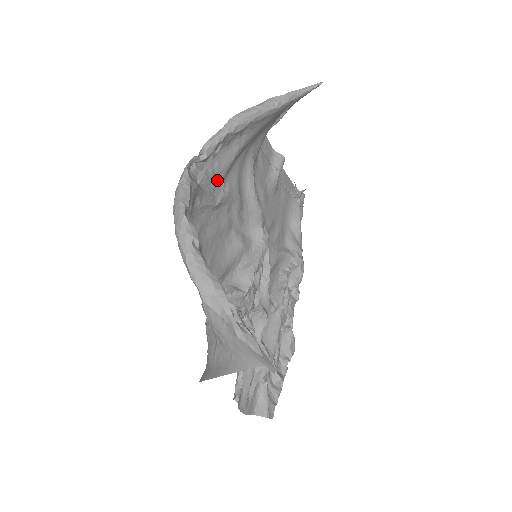
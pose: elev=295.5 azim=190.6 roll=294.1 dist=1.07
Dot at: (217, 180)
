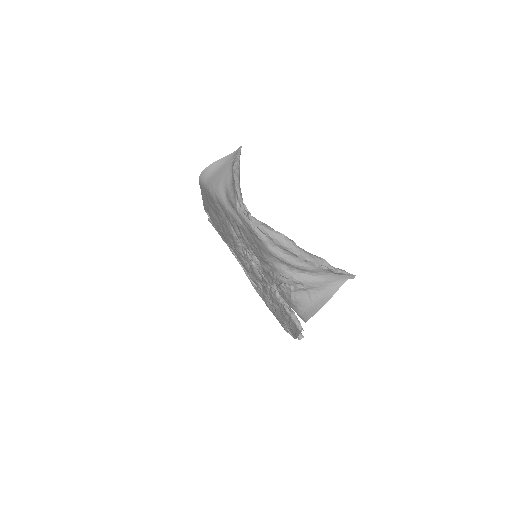
Dot at: occluded
